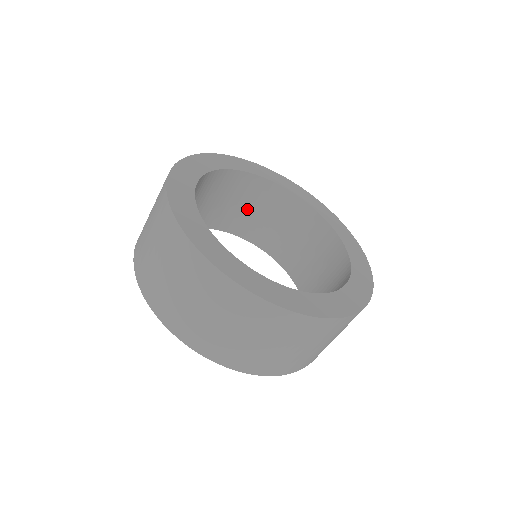
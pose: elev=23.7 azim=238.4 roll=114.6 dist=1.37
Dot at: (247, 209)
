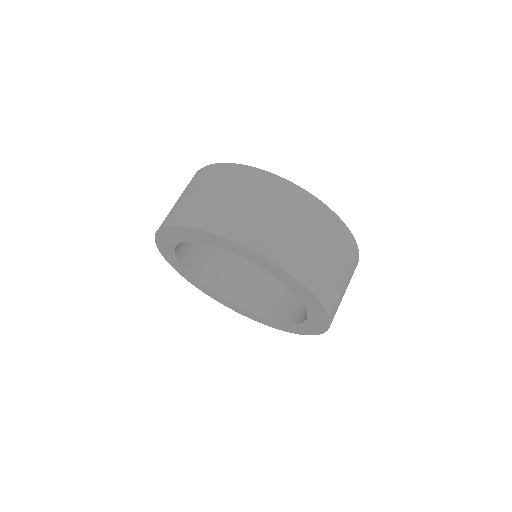
Dot at: (233, 271)
